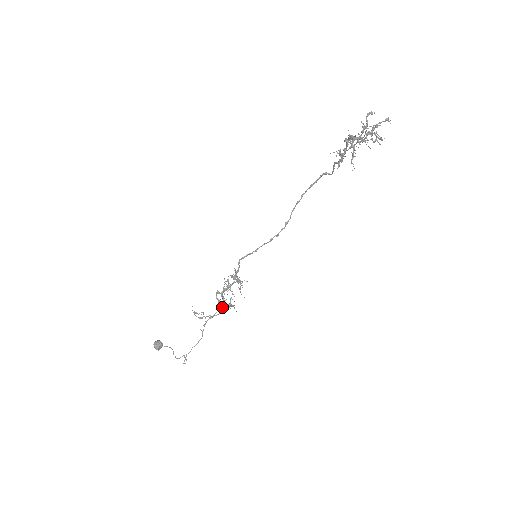
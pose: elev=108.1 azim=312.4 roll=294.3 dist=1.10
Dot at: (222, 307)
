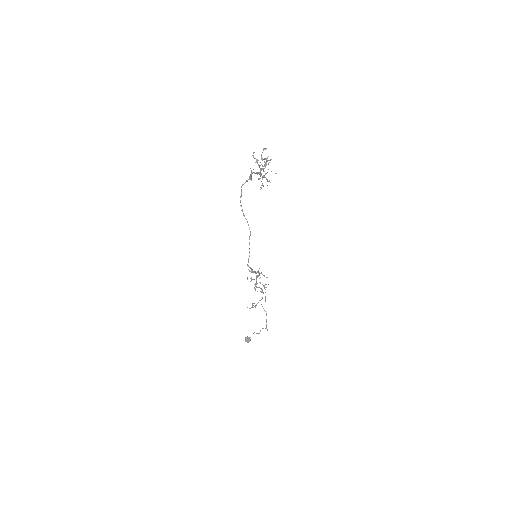
Dot at: occluded
